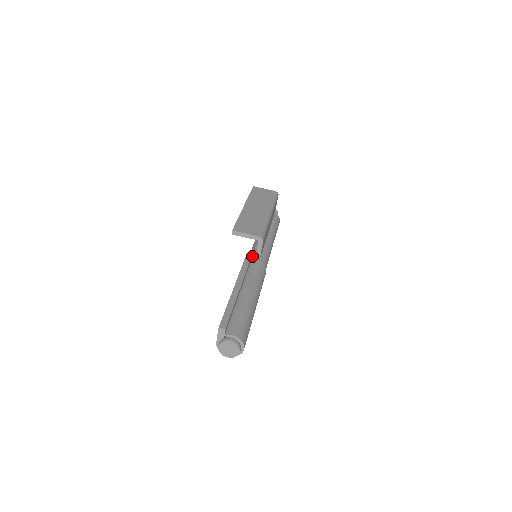
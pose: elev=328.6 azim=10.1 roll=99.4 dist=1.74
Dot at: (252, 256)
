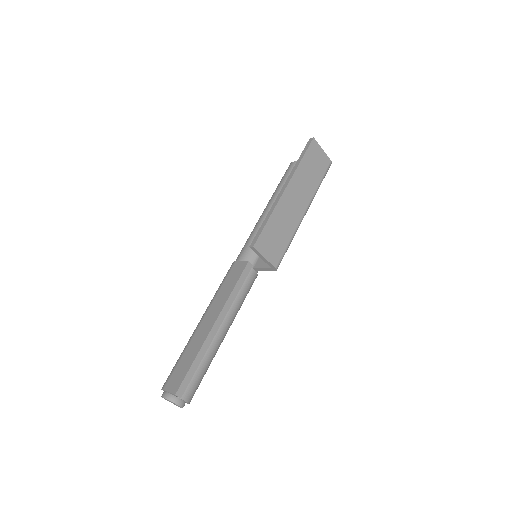
Dot at: (252, 255)
